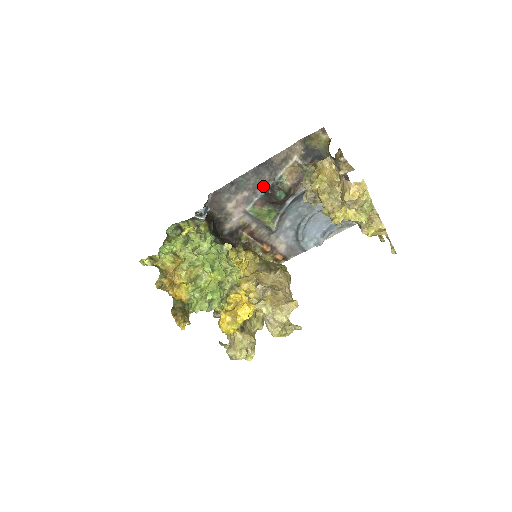
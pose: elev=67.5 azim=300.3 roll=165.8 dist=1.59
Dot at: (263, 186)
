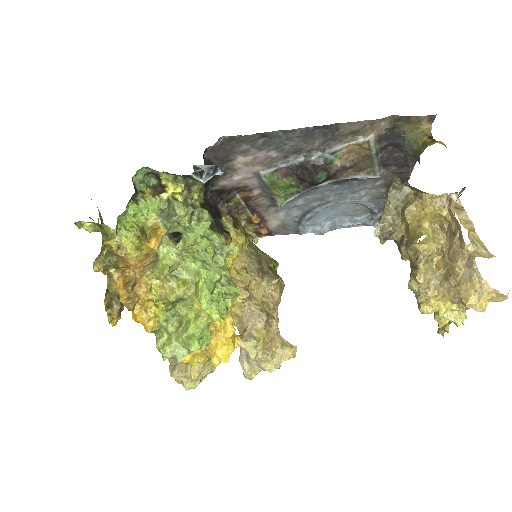
Dot at: (303, 153)
